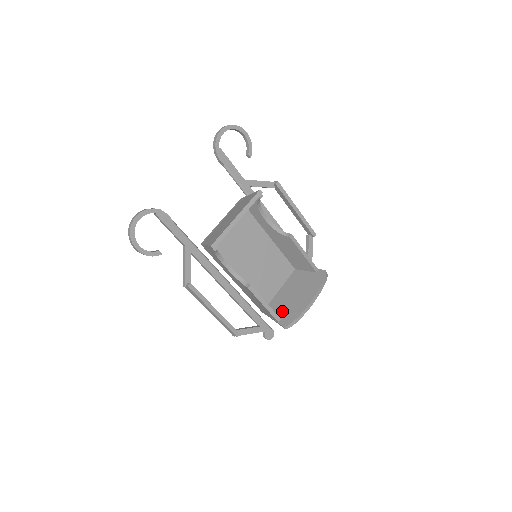
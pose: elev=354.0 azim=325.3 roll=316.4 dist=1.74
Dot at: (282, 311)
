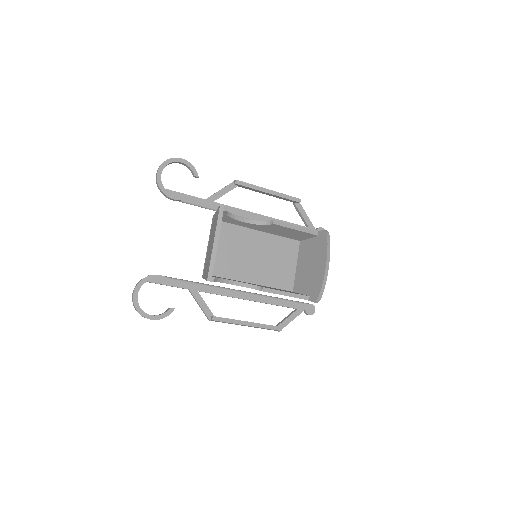
Dot at: (307, 288)
